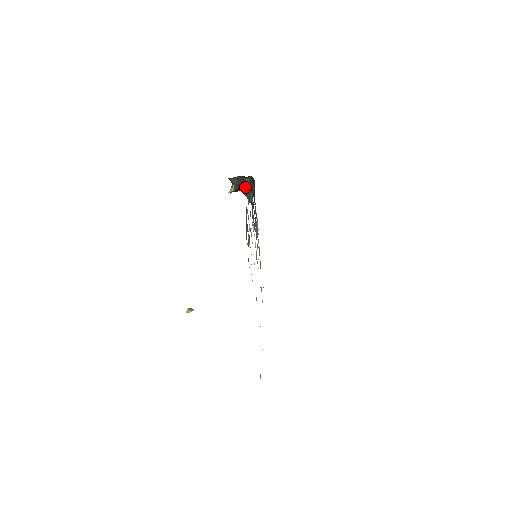
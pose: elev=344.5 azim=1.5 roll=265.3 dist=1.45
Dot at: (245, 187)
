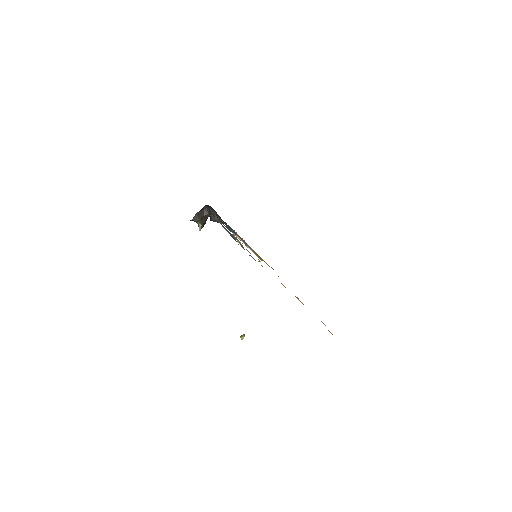
Dot at: occluded
